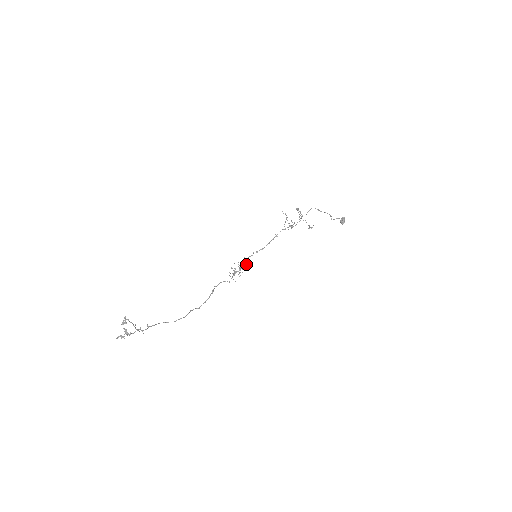
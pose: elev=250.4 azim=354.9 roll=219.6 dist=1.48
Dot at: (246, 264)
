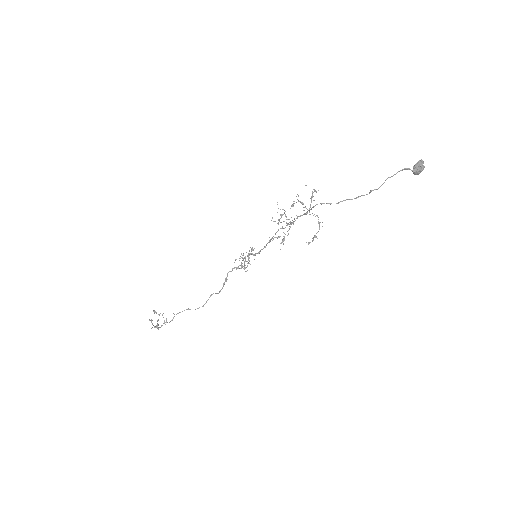
Dot at: (249, 261)
